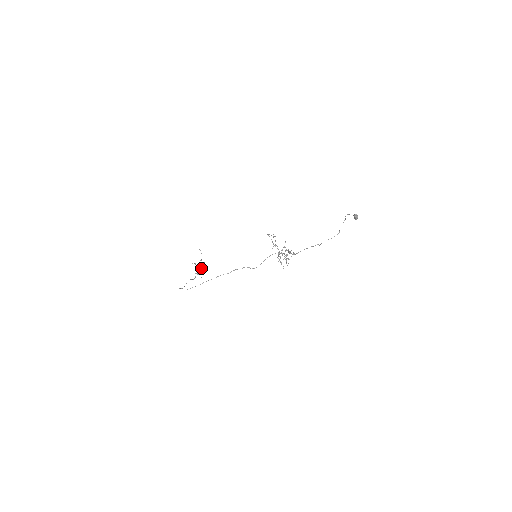
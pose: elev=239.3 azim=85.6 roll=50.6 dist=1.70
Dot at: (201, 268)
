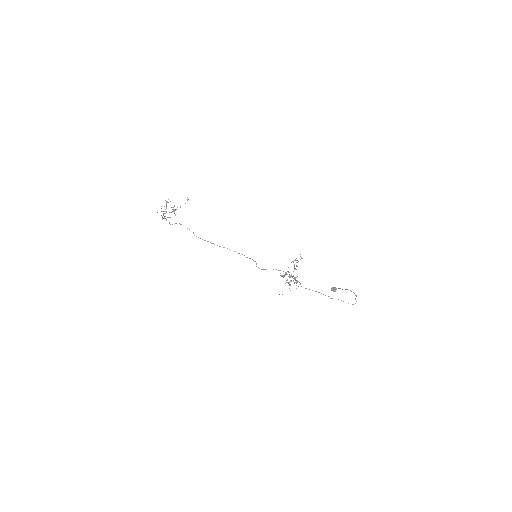
Dot at: occluded
